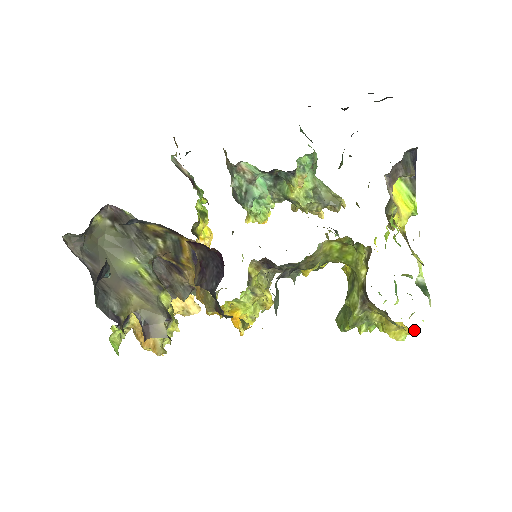
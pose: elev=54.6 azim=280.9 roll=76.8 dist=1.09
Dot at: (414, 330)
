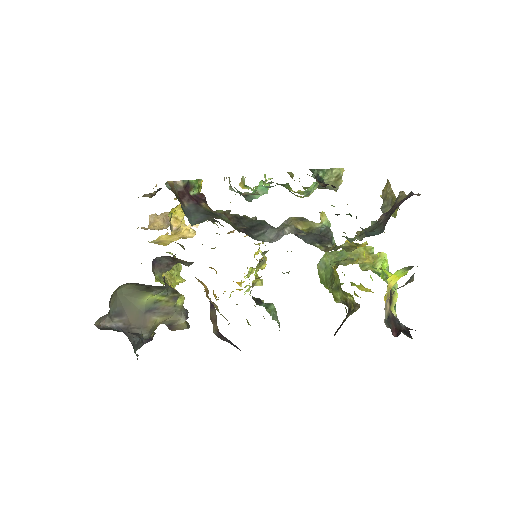
Dot at: occluded
